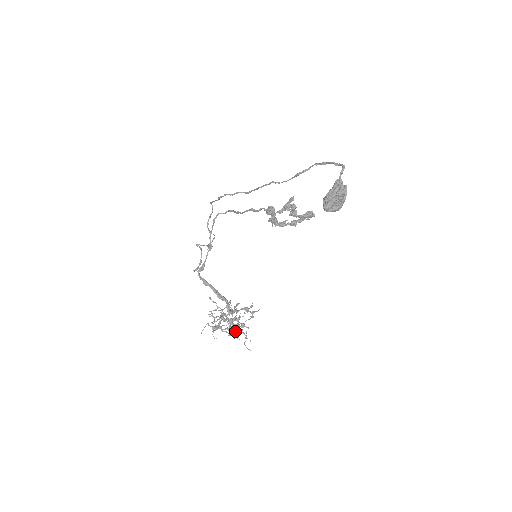
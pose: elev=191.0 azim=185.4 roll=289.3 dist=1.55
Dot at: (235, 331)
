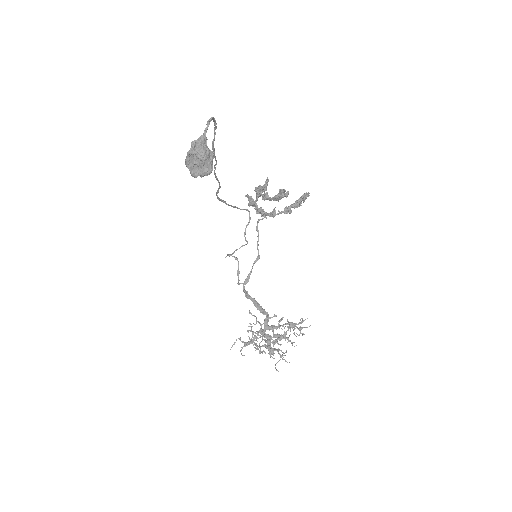
Dot at: (269, 348)
